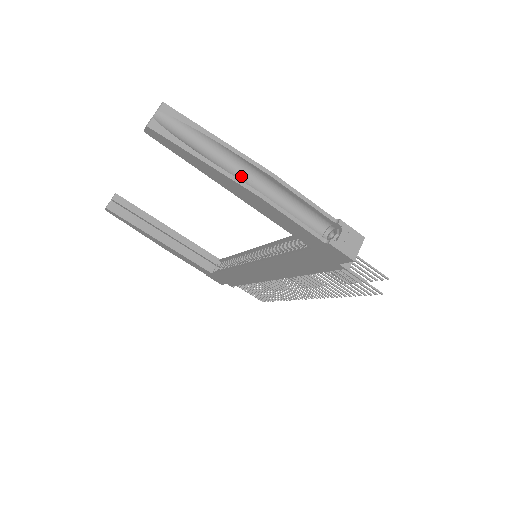
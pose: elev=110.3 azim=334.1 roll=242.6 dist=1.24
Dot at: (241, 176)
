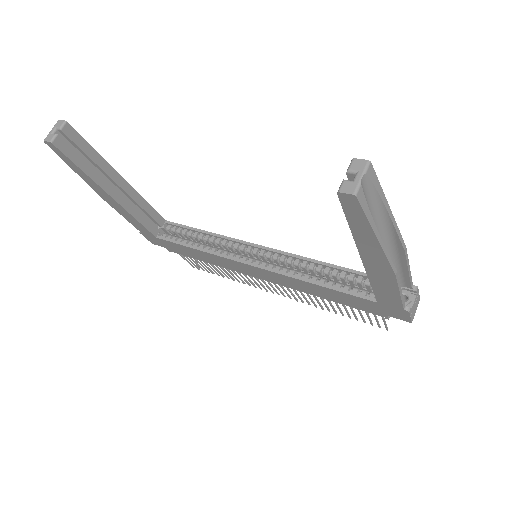
Dot at: occluded
